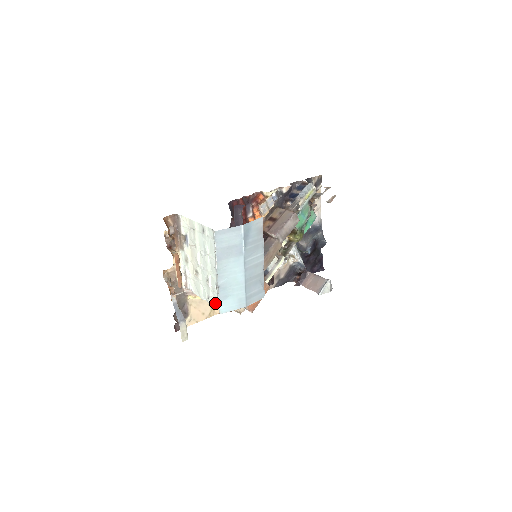
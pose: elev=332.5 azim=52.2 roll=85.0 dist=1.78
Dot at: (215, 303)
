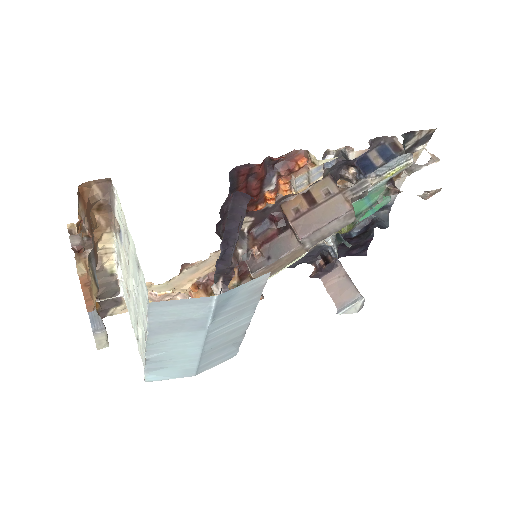
Dot at: (142, 360)
